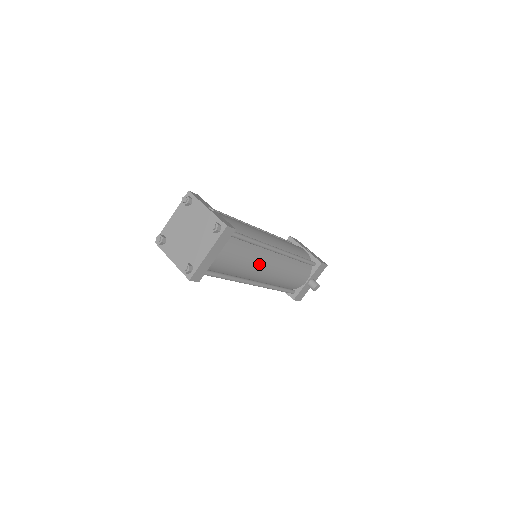
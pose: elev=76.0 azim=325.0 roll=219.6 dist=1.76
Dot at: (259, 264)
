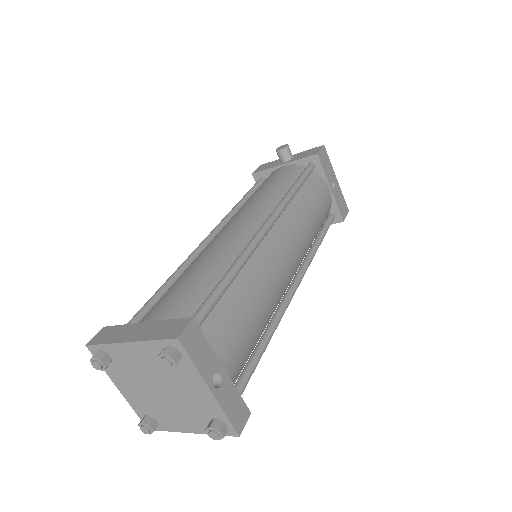
Dot at: occluded
